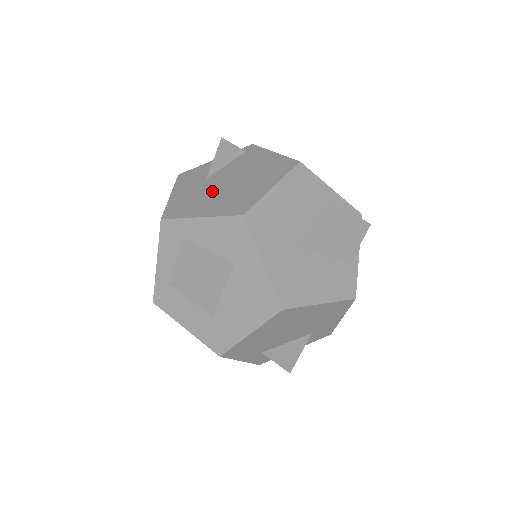
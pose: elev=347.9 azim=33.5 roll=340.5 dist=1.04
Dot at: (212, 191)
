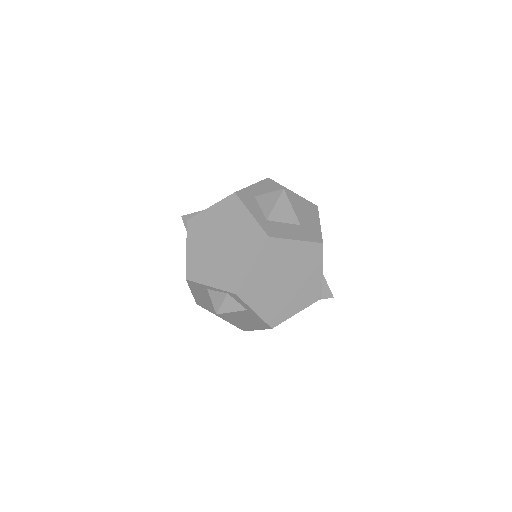
Dot at: occluded
